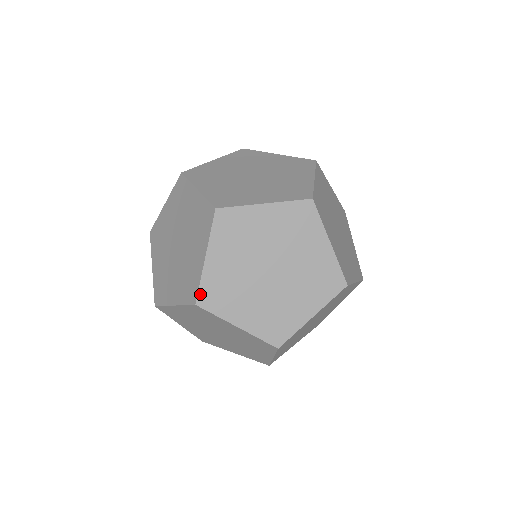
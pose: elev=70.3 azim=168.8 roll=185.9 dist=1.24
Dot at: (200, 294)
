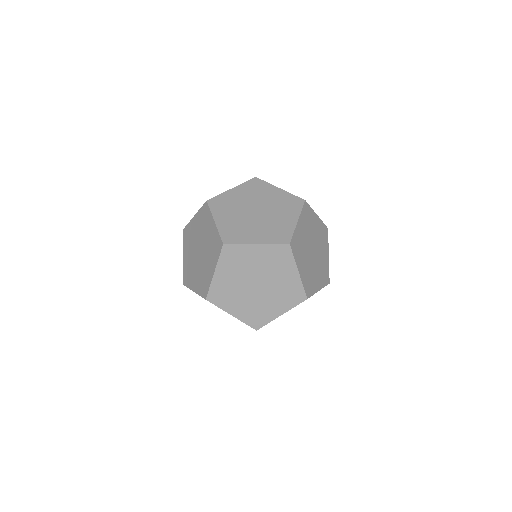
Dot at: (292, 239)
